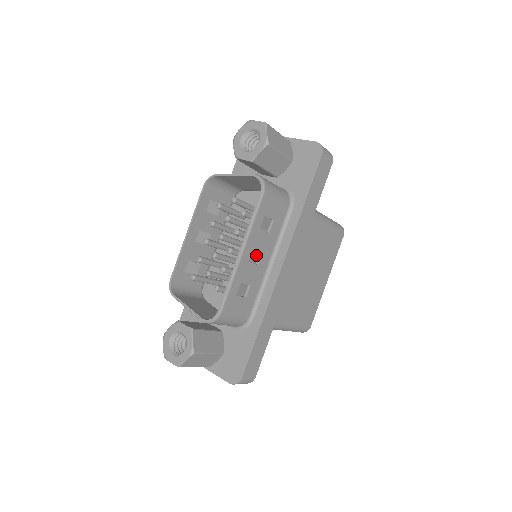
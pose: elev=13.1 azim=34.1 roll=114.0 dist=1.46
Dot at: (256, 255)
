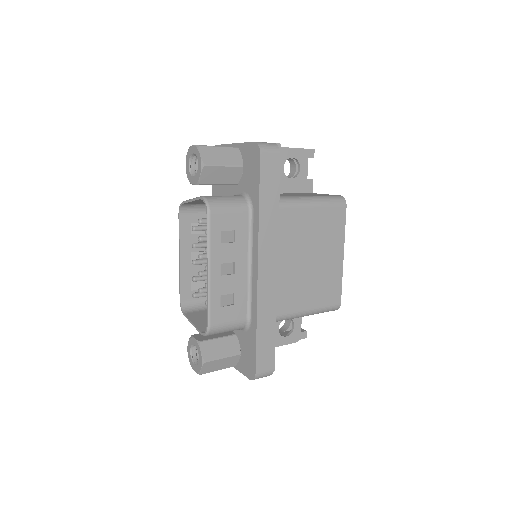
Dot at: (229, 266)
